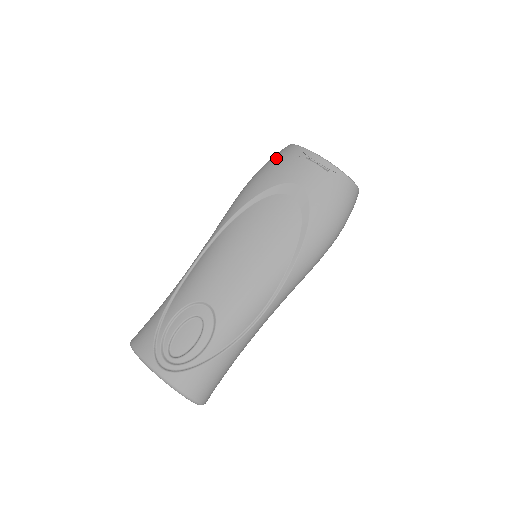
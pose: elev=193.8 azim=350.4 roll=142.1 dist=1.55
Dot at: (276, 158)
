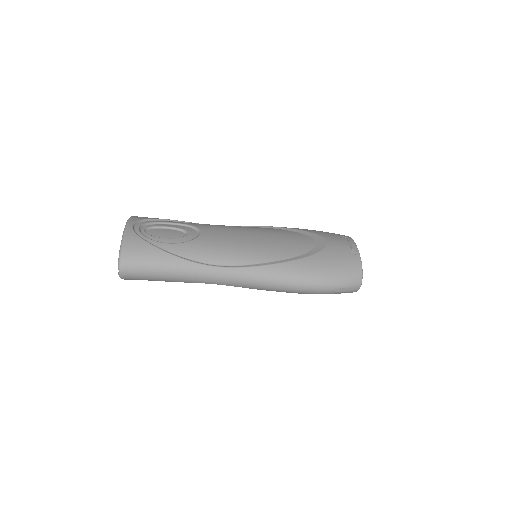
Dot at: occluded
